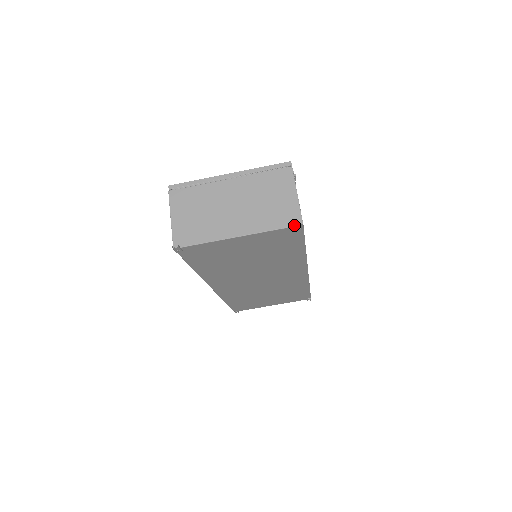
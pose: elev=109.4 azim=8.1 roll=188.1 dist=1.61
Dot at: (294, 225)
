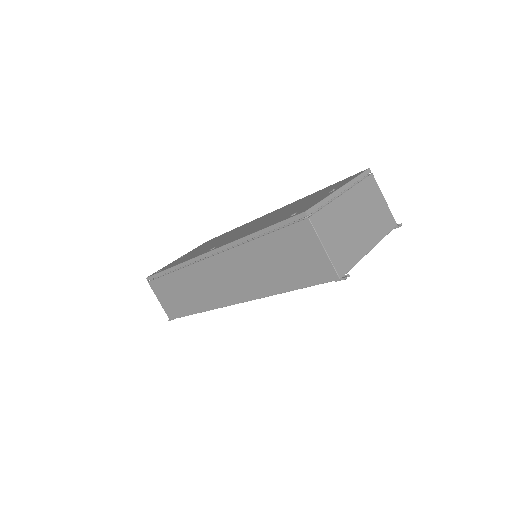
Dot at: (394, 227)
